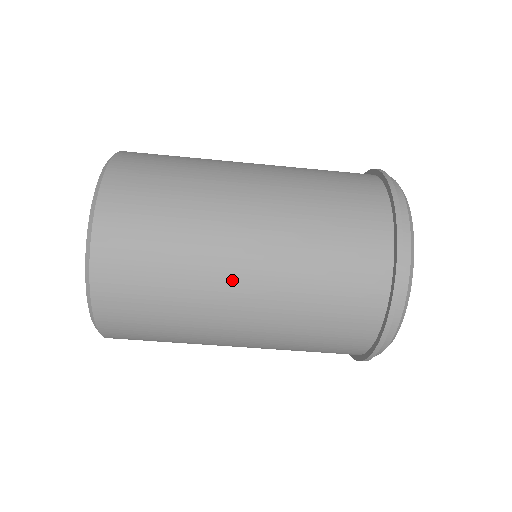
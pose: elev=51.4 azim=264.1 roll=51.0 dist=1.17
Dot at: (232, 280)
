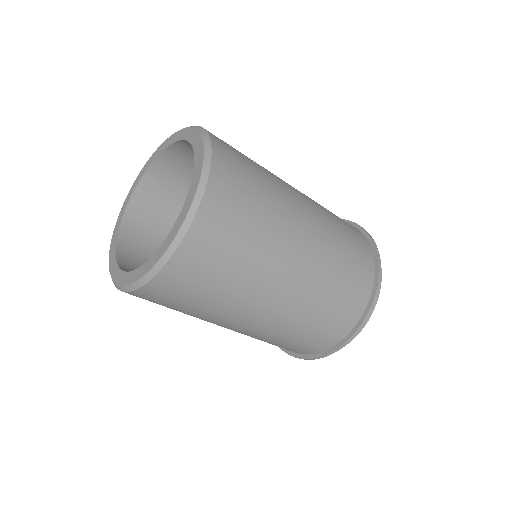
Dot at: (268, 298)
